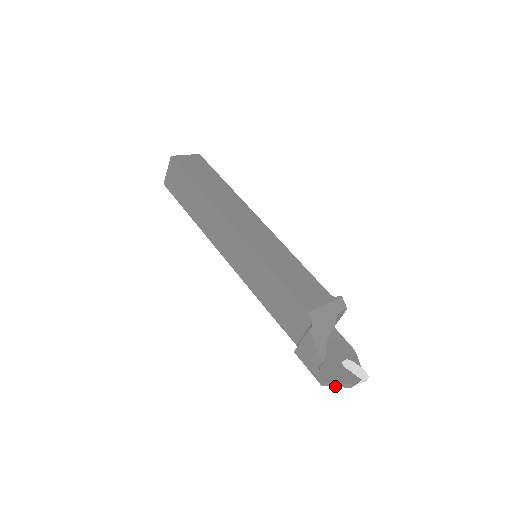
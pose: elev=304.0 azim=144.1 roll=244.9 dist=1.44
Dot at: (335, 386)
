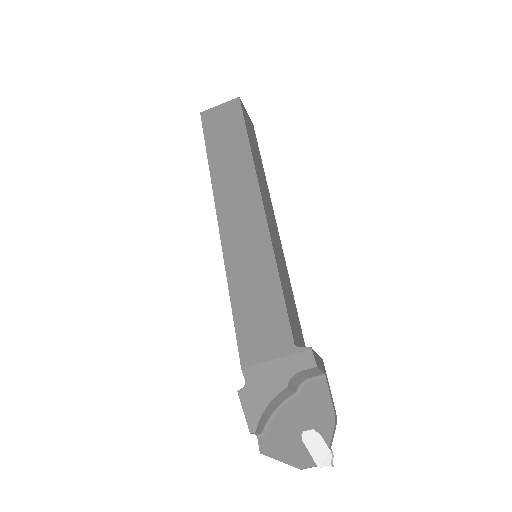
Dot at: (280, 460)
